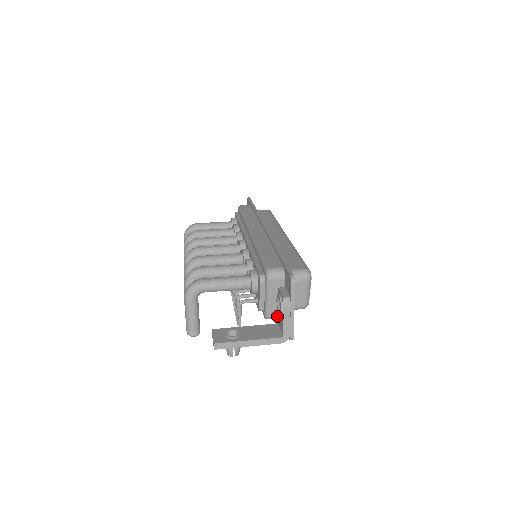
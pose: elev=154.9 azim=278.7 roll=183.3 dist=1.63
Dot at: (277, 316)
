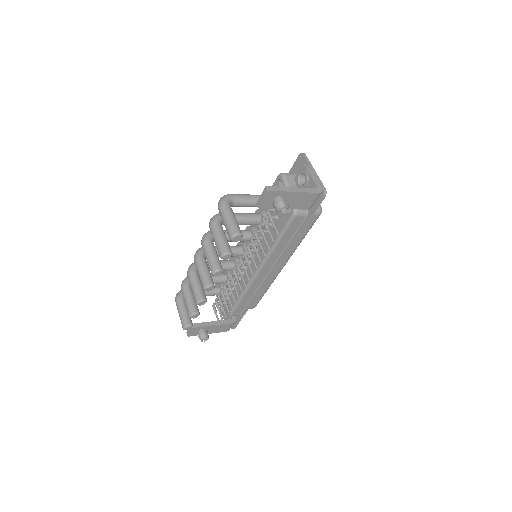
Dot at: occluded
